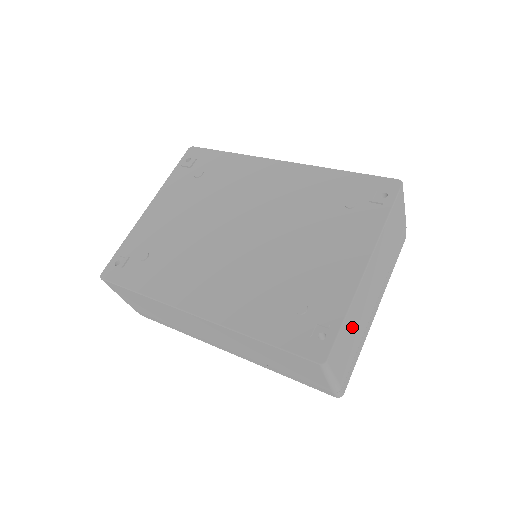
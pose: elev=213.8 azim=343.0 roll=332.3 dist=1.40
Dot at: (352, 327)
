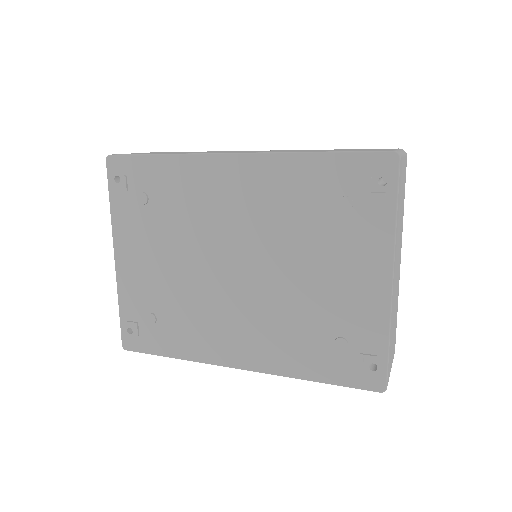
Dot at: (393, 327)
